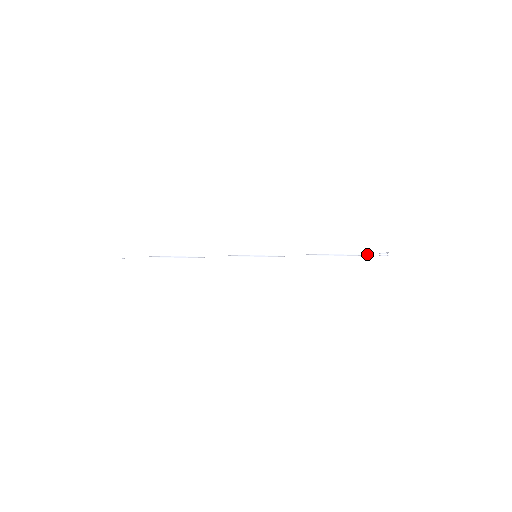
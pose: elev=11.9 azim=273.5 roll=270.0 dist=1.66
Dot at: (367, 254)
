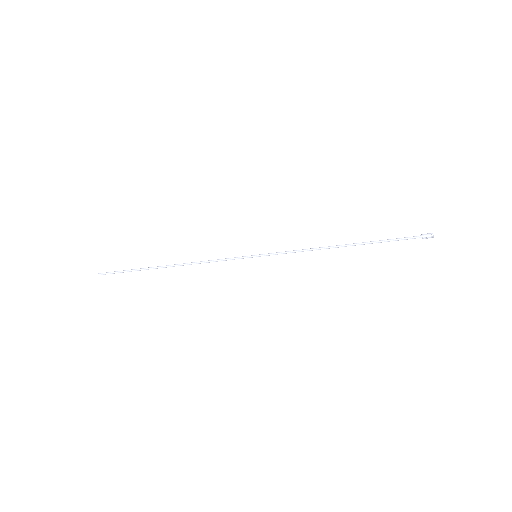
Dot at: (402, 238)
